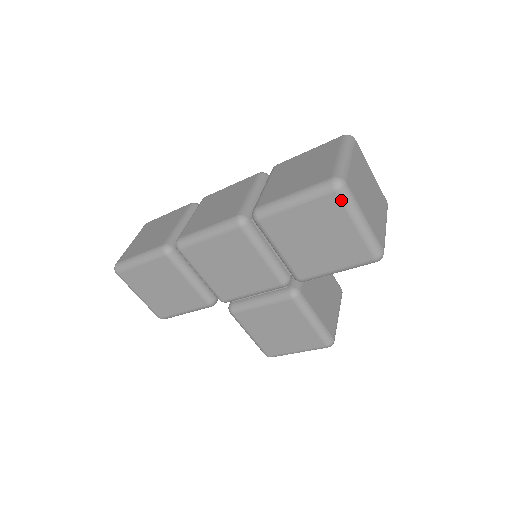
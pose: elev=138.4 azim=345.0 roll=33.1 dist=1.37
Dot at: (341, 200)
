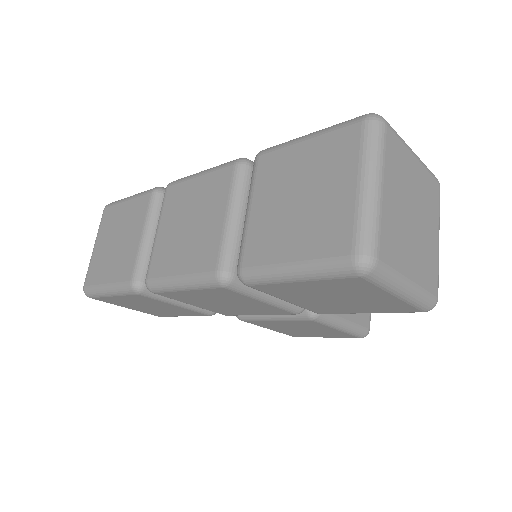
Dot at: (371, 282)
